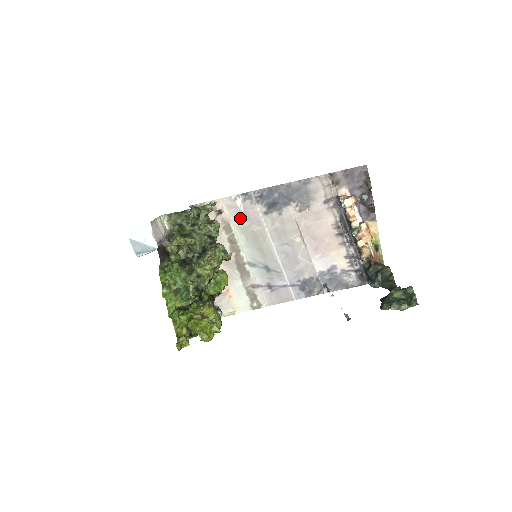
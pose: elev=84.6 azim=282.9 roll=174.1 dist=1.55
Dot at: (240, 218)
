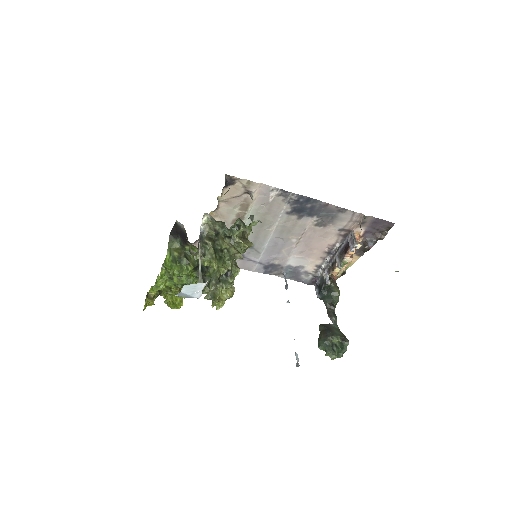
Dot at: (263, 204)
